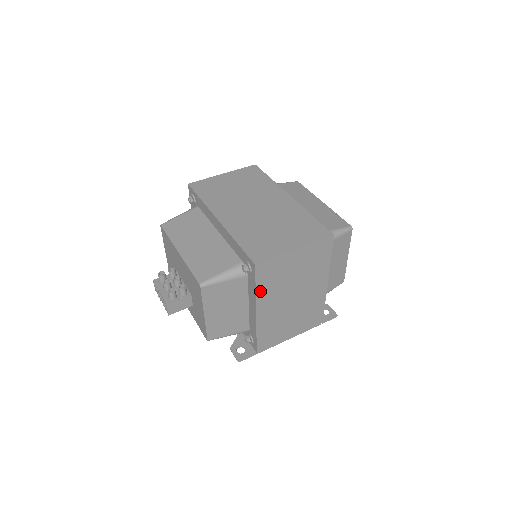
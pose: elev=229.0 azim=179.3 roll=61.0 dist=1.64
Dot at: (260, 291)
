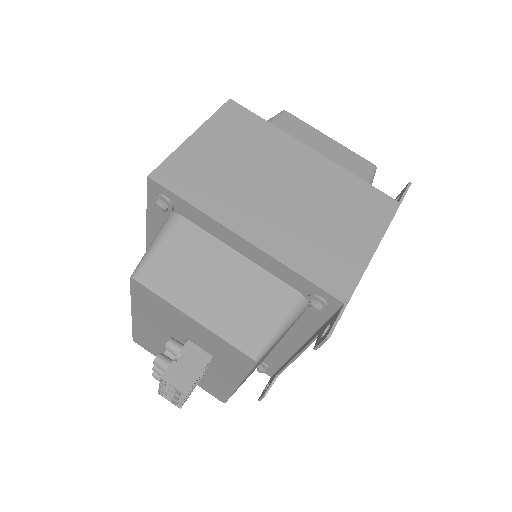
Dot at: (205, 206)
